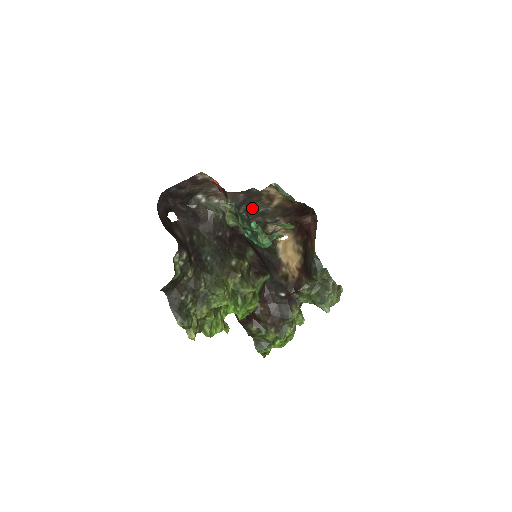
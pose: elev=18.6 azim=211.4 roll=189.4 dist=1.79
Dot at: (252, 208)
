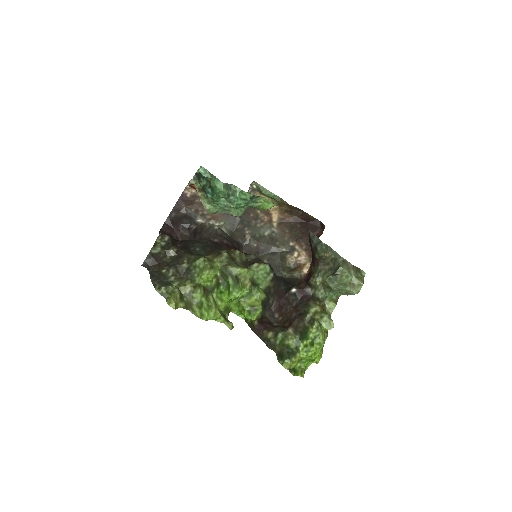
Dot at: (256, 231)
